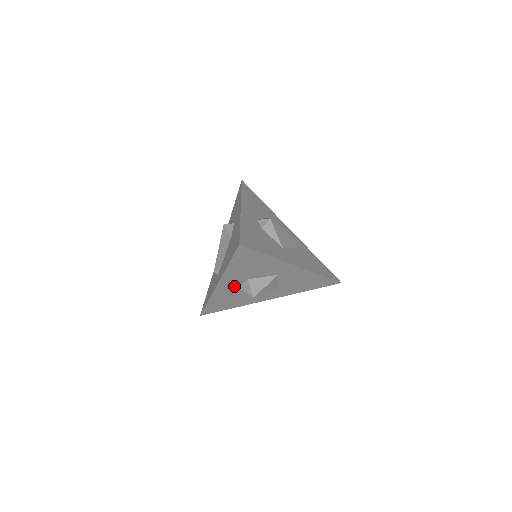
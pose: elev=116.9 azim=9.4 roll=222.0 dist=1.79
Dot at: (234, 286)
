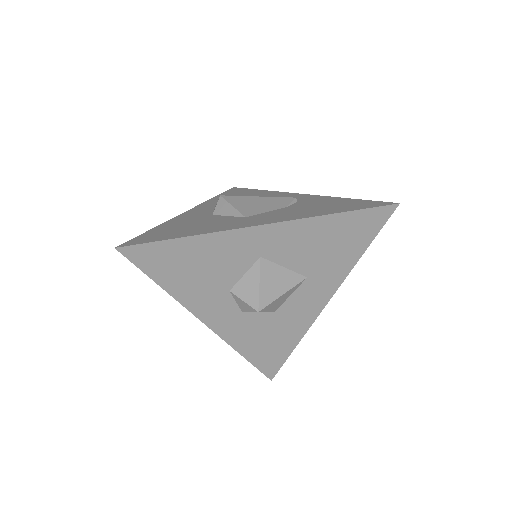
Dot at: (232, 312)
